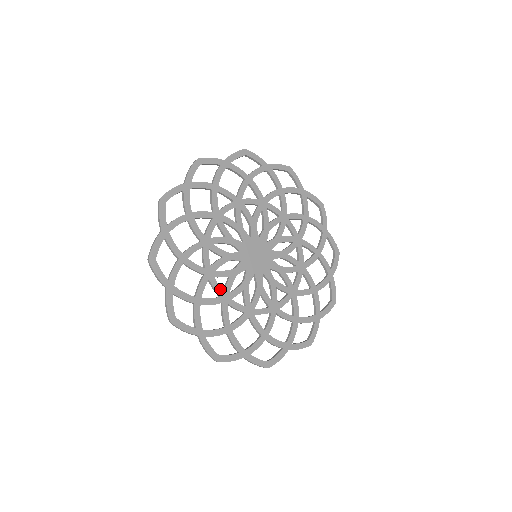
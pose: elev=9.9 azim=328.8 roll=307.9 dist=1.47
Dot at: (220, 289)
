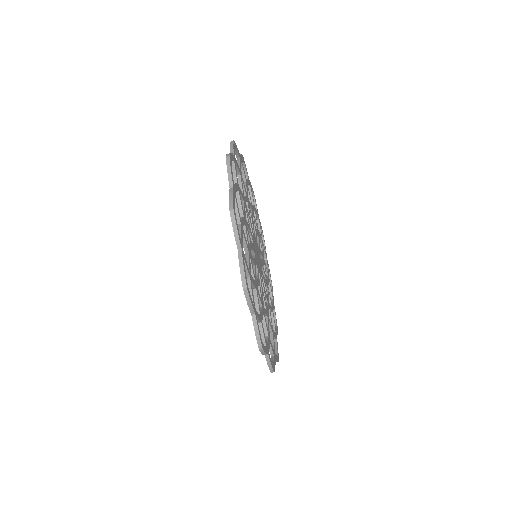
Dot at: (254, 273)
